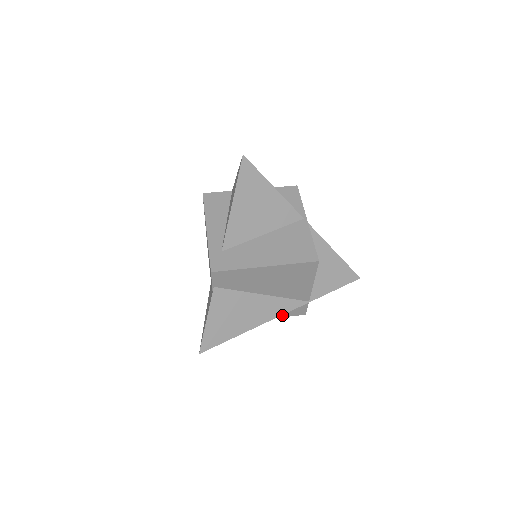
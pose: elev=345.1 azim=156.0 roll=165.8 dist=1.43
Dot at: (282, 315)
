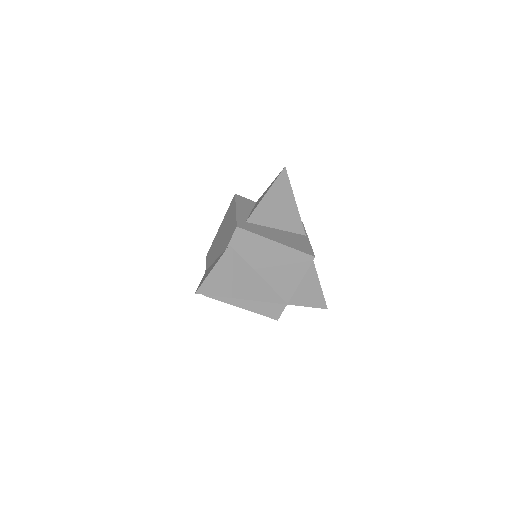
Dot at: (260, 311)
